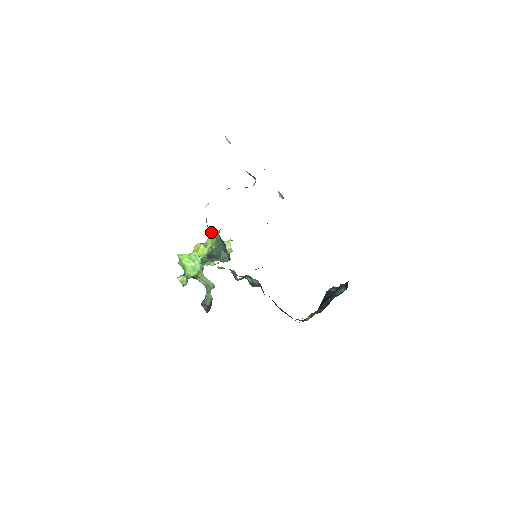
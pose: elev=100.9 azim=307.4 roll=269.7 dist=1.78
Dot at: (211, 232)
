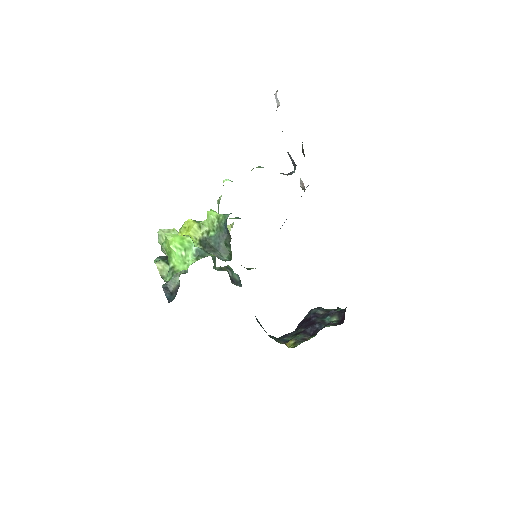
Dot at: (214, 212)
